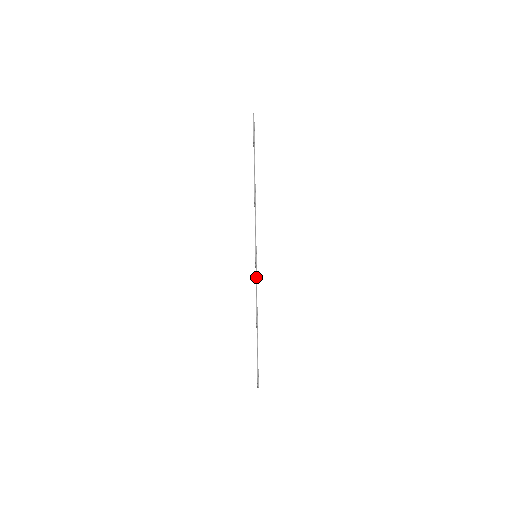
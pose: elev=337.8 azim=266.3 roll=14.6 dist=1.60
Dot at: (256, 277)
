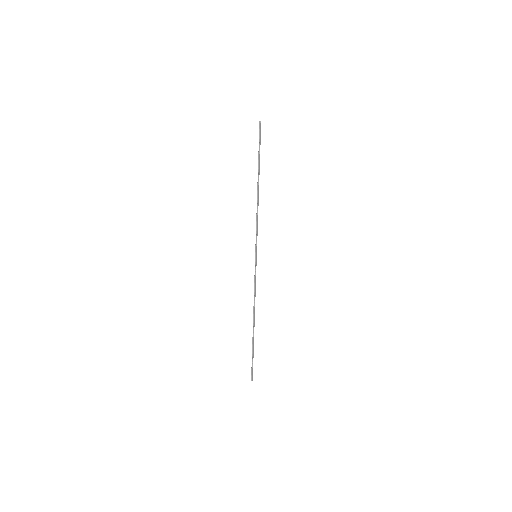
Dot at: (255, 276)
